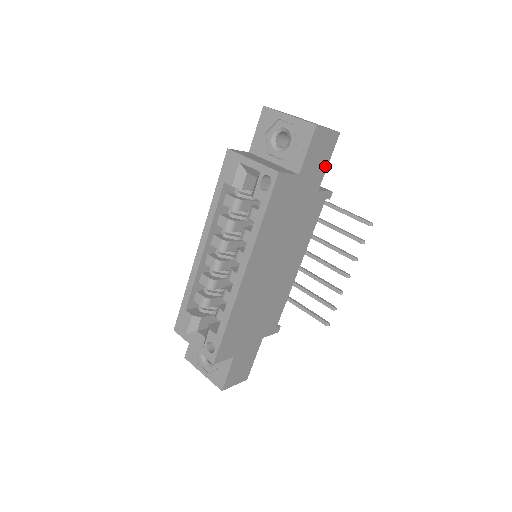
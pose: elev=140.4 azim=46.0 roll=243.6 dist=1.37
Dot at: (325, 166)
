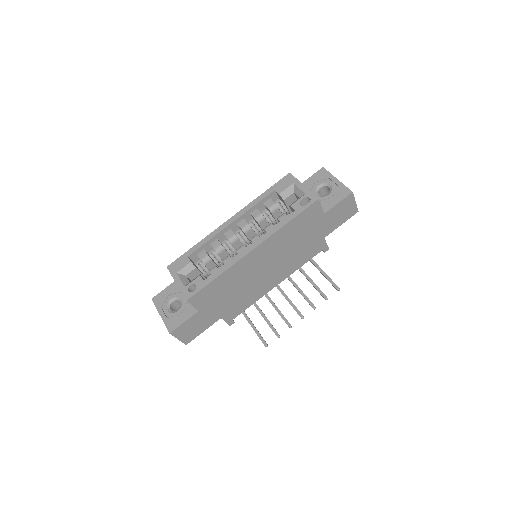
Dot at: (338, 225)
